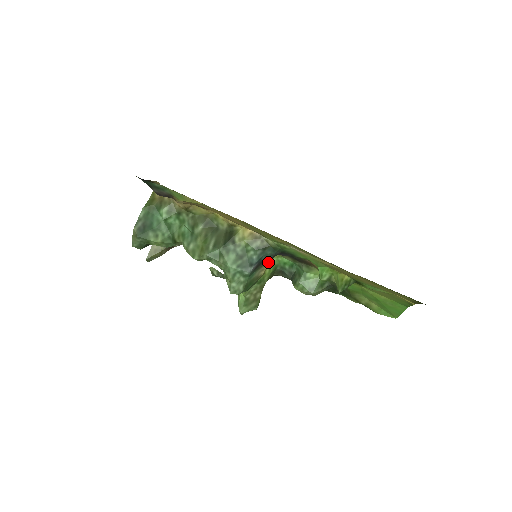
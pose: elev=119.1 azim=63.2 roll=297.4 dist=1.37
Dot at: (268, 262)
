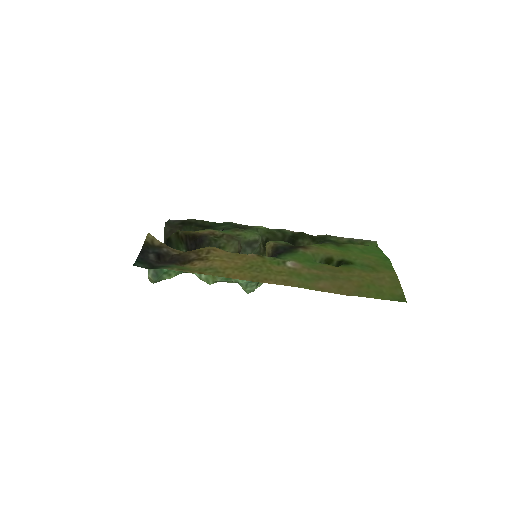
Dot at: occluded
